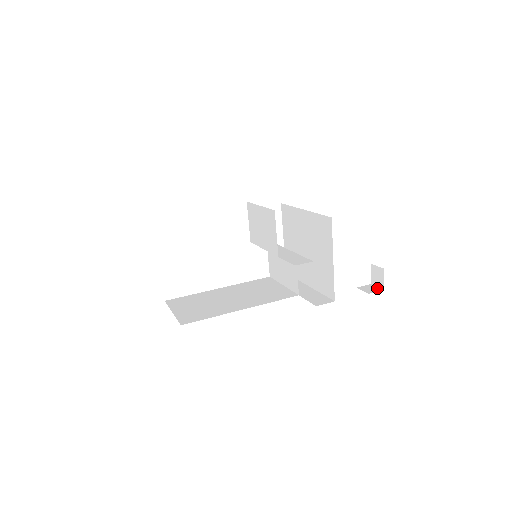
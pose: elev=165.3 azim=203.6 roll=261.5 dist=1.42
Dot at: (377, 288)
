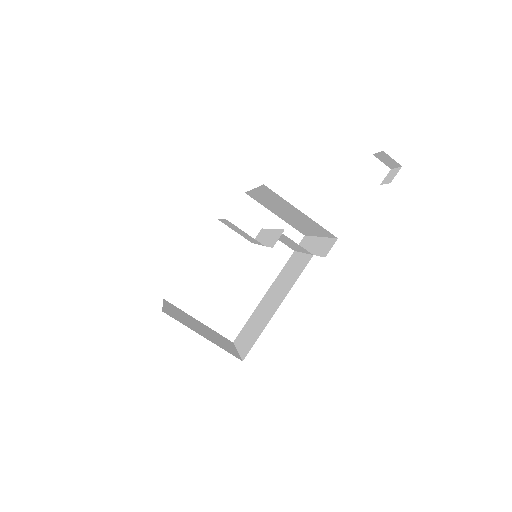
Dot at: (396, 170)
